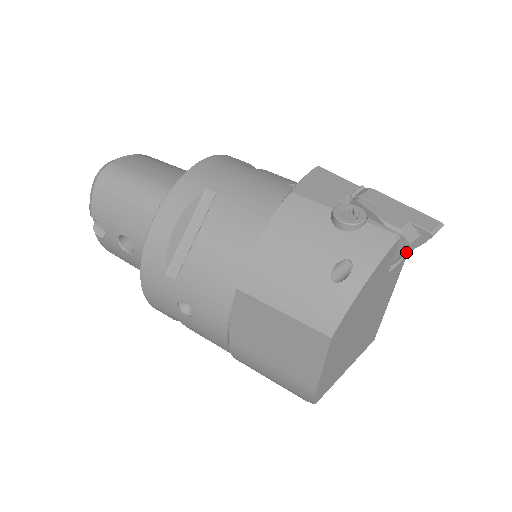
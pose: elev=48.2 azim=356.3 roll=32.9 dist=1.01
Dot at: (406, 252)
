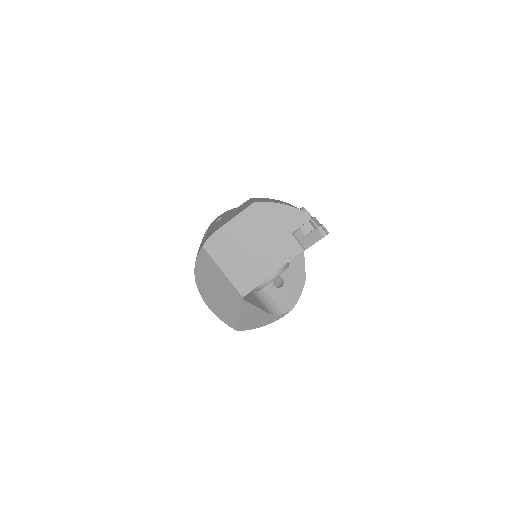
Dot at: (306, 235)
